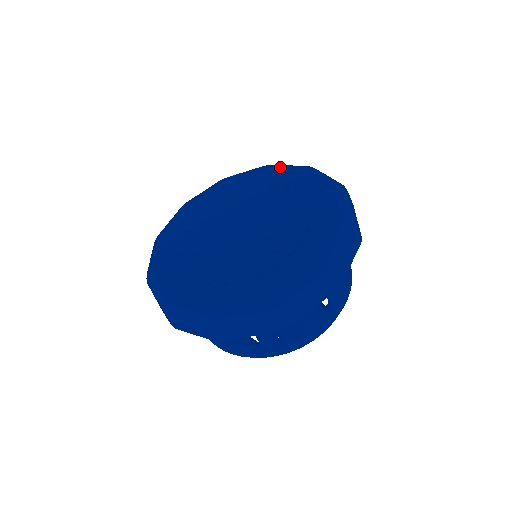
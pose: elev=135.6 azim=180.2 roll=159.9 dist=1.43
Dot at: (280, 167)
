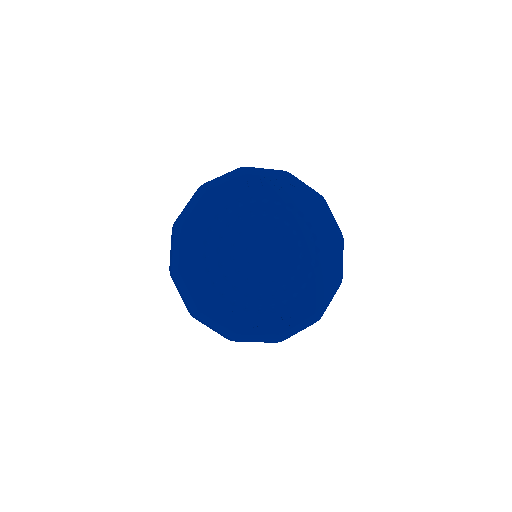
Dot at: (300, 187)
